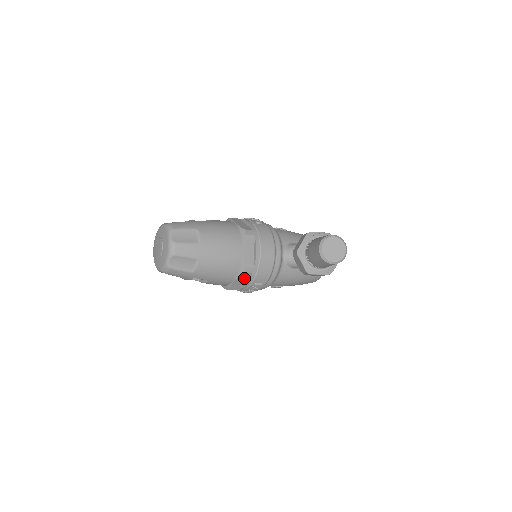
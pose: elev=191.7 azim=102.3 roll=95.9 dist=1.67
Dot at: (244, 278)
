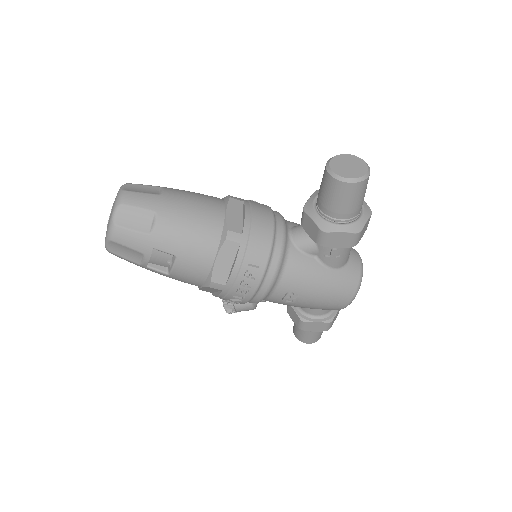
Dot at: (230, 254)
